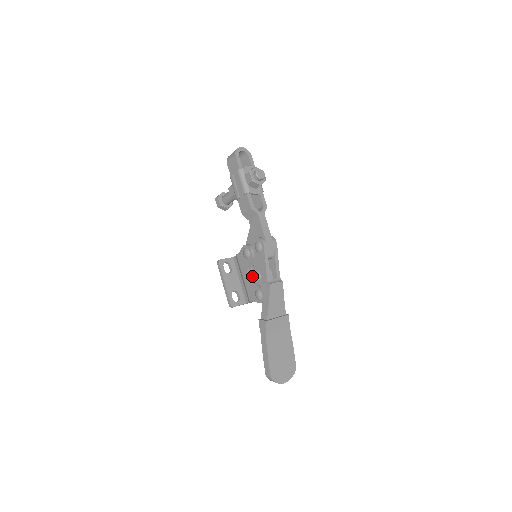
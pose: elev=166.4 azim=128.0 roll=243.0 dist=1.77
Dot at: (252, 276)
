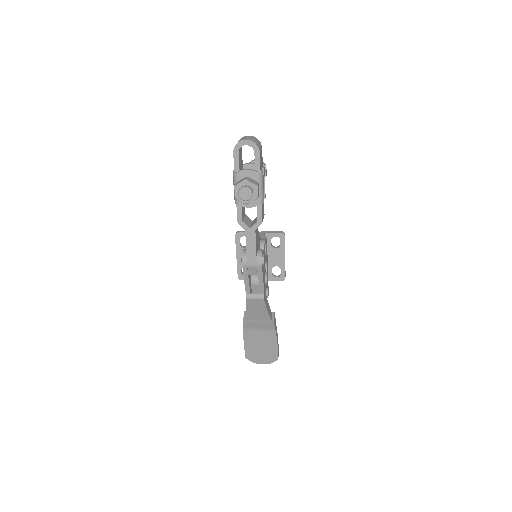
Dot at: occluded
